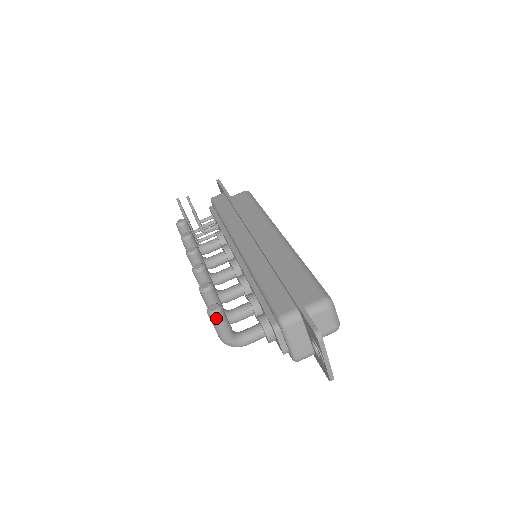
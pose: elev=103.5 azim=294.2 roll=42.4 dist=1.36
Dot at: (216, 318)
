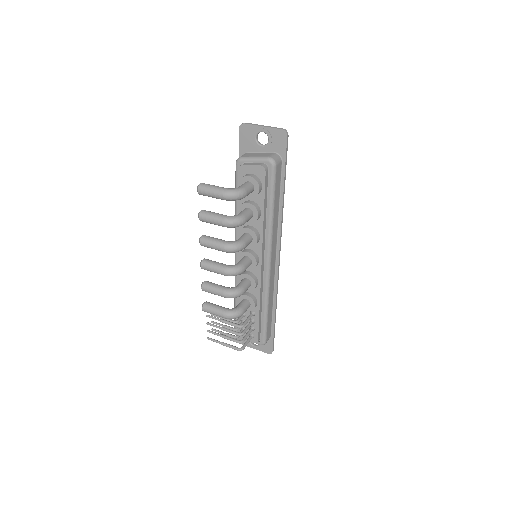
Dot at: (203, 185)
